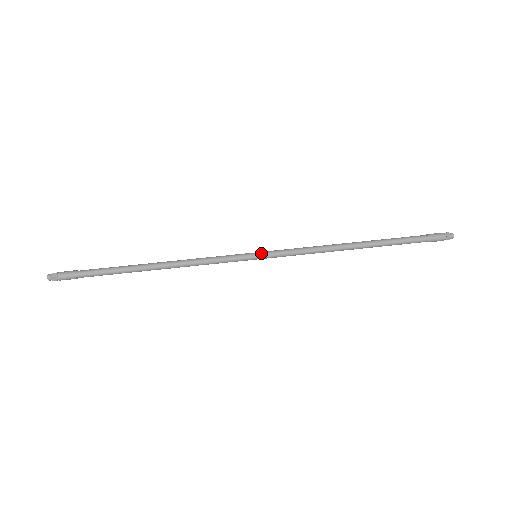
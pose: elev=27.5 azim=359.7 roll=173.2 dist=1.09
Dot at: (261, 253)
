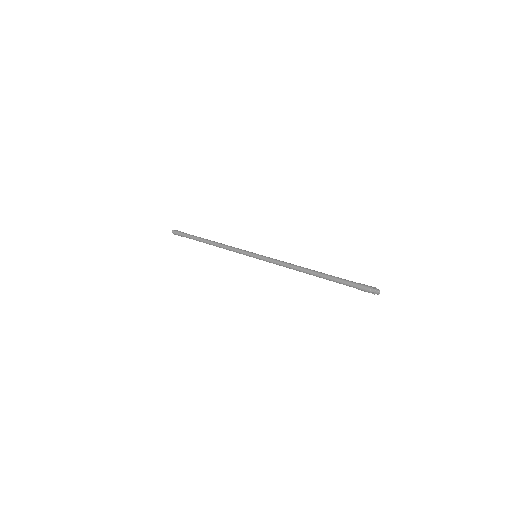
Dot at: occluded
